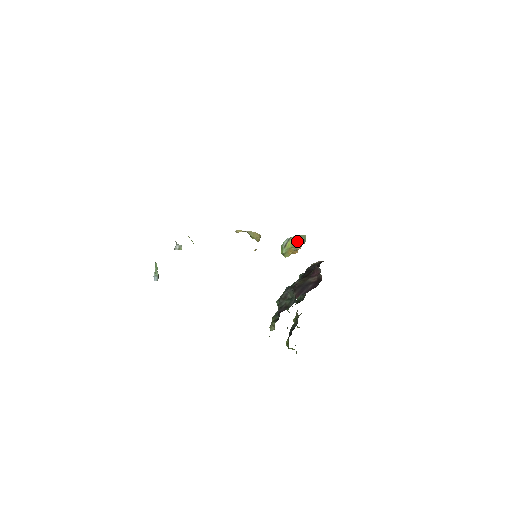
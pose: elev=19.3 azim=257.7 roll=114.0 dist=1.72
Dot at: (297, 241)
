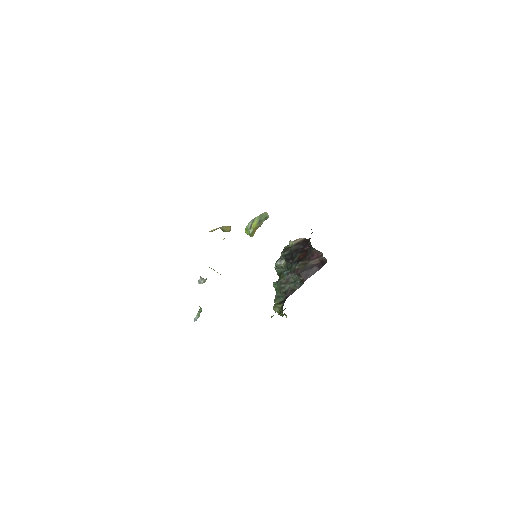
Dot at: (261, 220)
